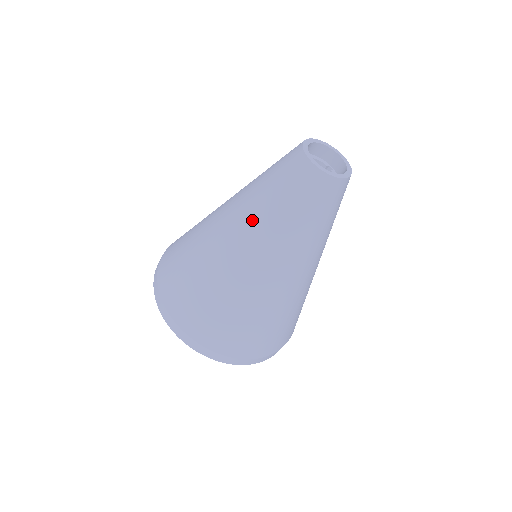
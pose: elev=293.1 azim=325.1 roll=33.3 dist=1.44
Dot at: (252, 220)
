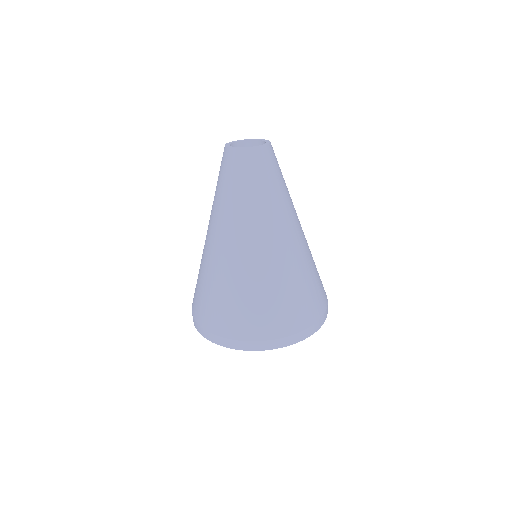
Dot at: (226, 217)
